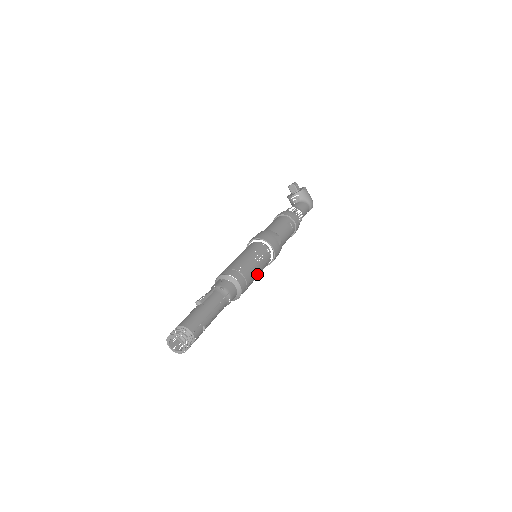
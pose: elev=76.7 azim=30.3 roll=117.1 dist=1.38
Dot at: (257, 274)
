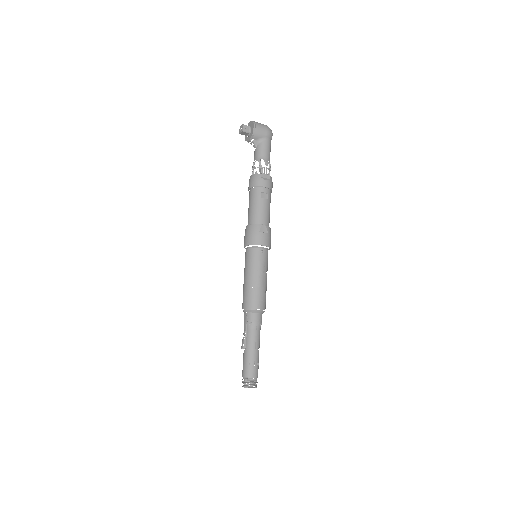
Dot at: (266, 280)
